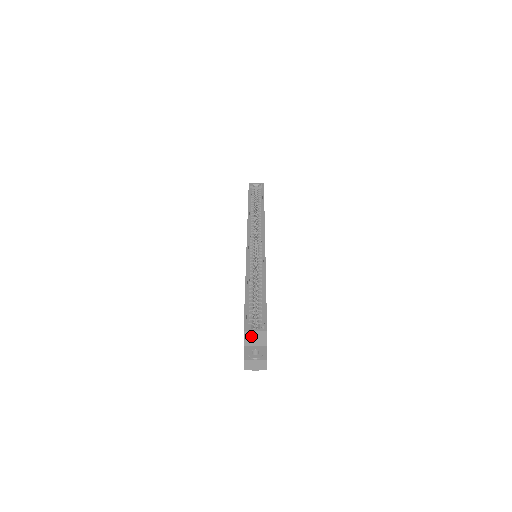
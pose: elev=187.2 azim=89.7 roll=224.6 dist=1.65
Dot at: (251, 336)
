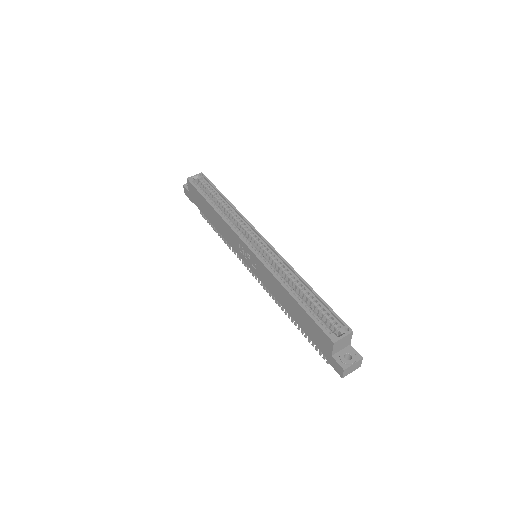
Dot at: (339, 344)
